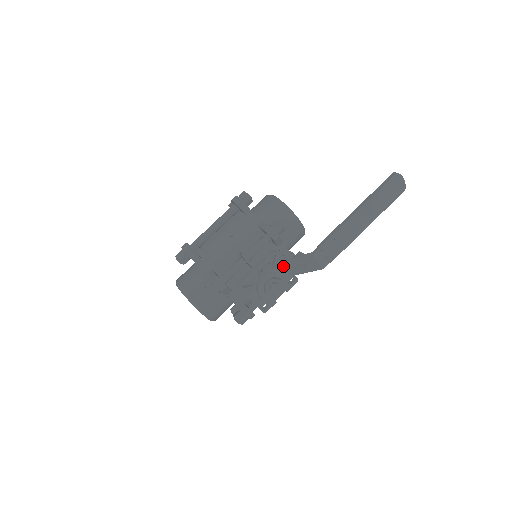
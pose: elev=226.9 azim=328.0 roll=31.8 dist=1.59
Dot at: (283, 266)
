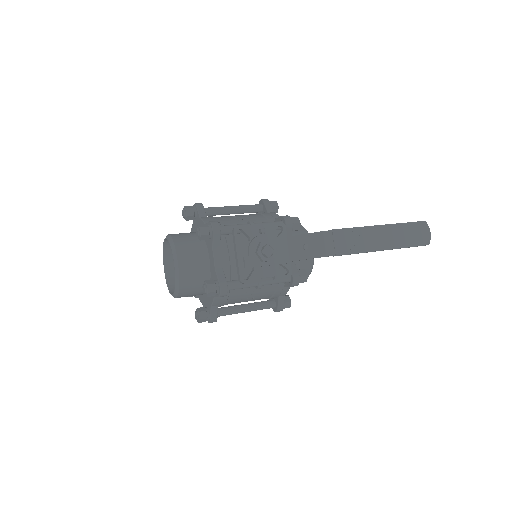
Dot at: (286, 242)
